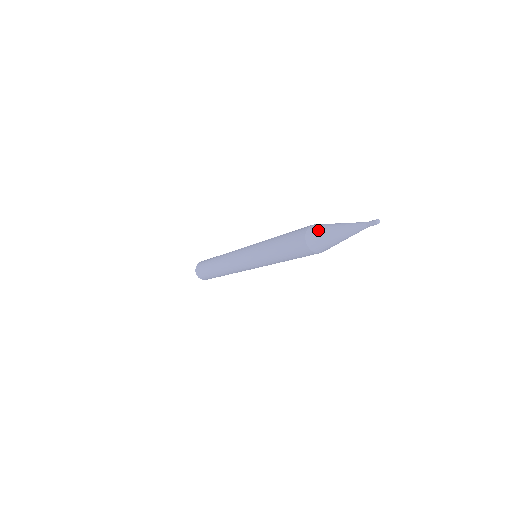
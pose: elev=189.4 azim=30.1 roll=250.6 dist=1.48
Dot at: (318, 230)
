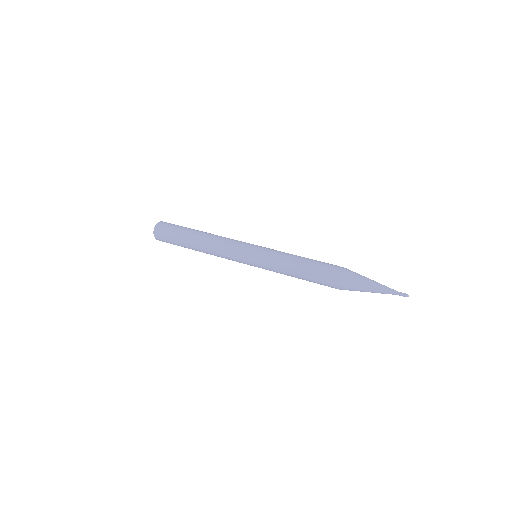
Dot at: (354, 279)
